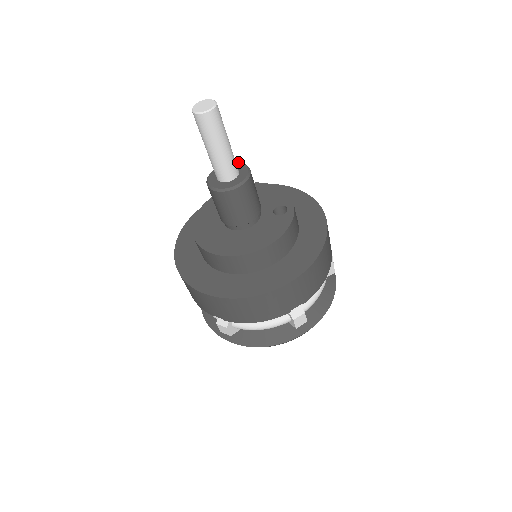
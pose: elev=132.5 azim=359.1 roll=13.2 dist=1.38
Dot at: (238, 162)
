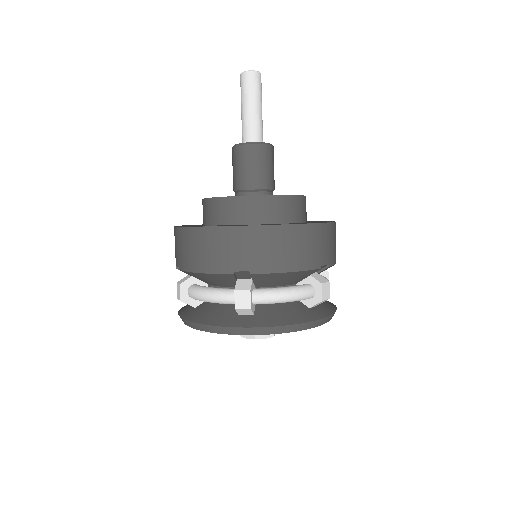
Dot at: occluded
